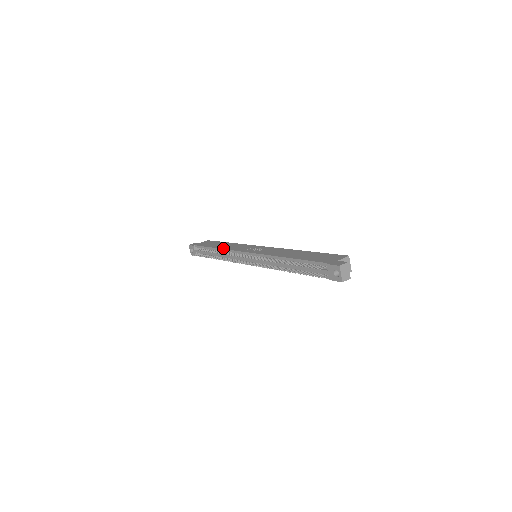
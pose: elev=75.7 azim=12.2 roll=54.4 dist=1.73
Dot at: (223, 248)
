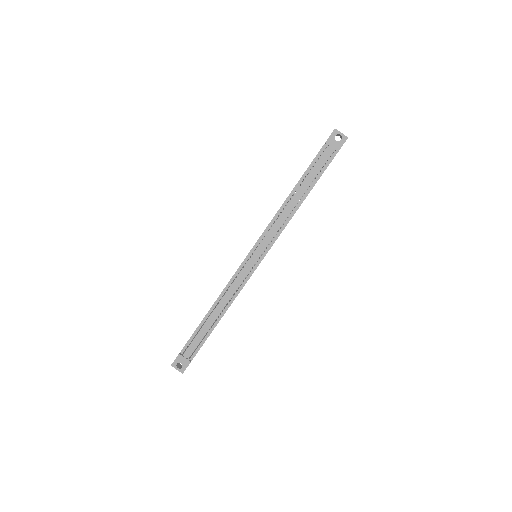
Dot at: (218, 297)
